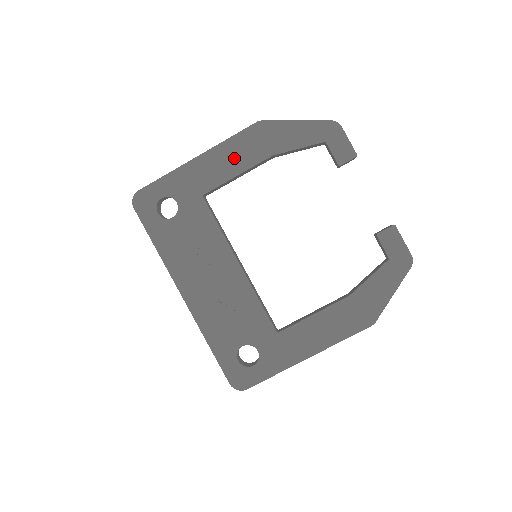
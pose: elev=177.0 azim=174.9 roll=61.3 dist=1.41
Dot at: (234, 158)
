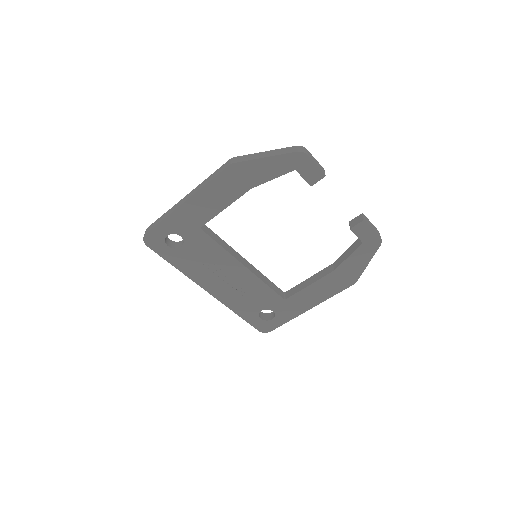
Dot at: (218, 197)
